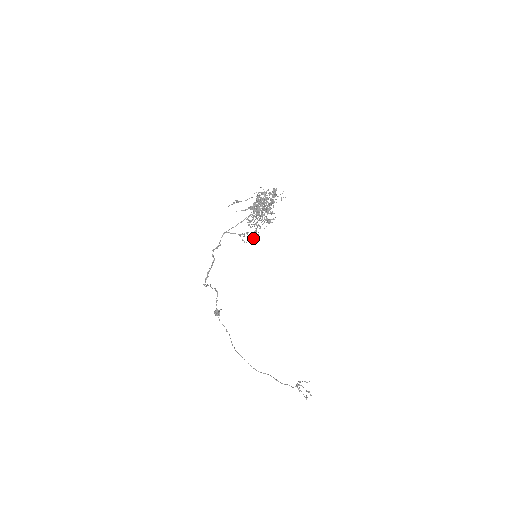
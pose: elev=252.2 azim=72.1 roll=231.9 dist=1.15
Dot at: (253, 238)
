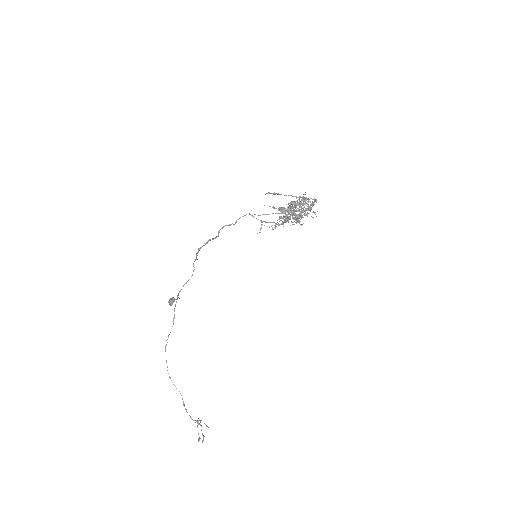
Dot at: (275, 228)
